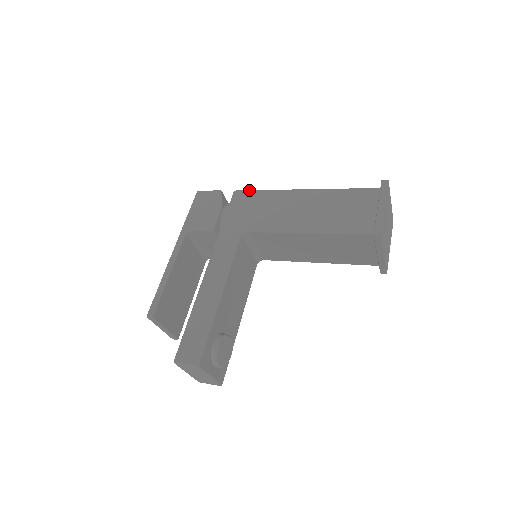
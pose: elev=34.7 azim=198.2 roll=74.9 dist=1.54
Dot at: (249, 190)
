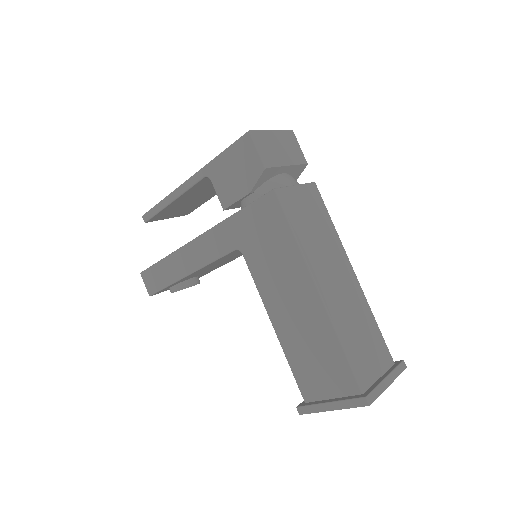
Dot at: (283, 212)
